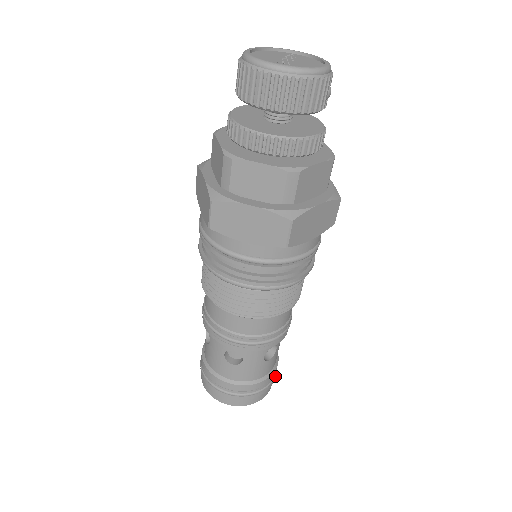
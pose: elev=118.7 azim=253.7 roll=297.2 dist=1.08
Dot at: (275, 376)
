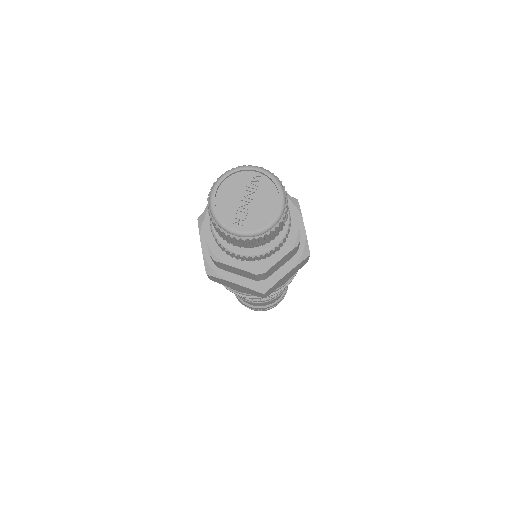
Dot at: occluded
